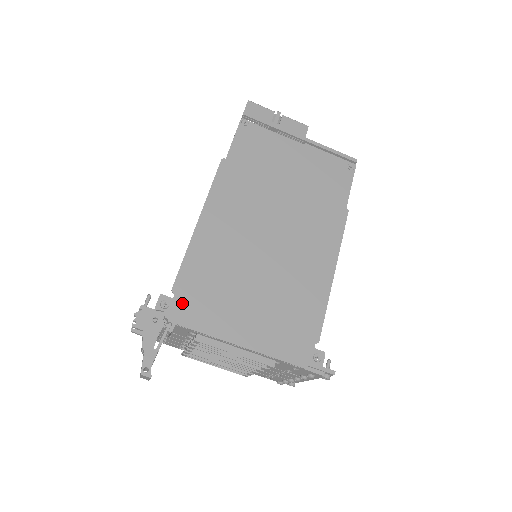
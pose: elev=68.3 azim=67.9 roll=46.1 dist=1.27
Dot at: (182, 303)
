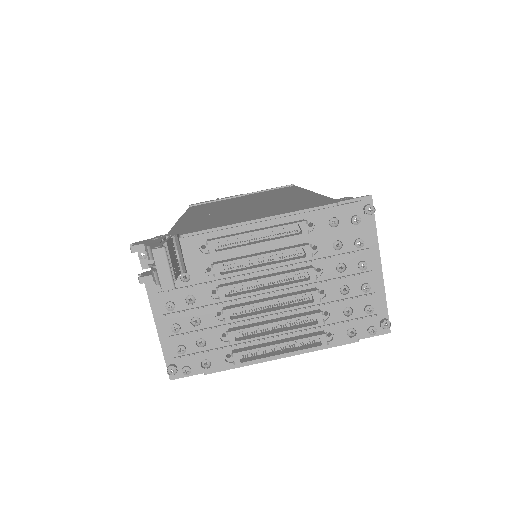
Dot at: (179, 232)
